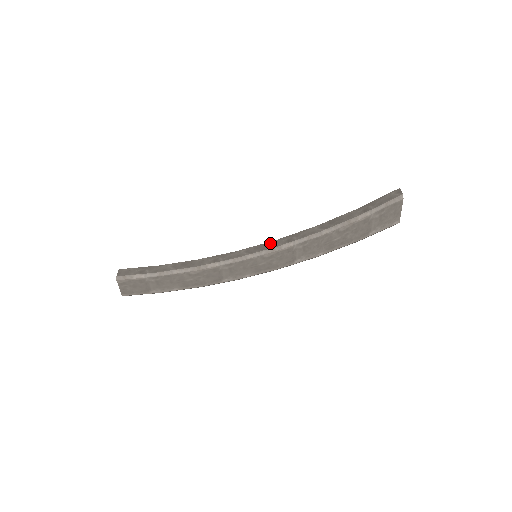
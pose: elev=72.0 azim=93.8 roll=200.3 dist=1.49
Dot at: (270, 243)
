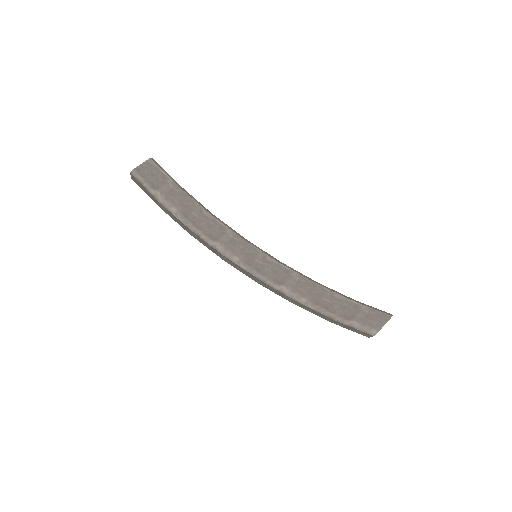
Dot at: occluded
